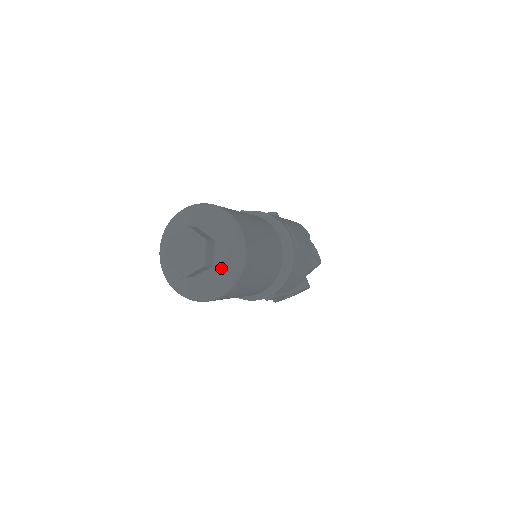
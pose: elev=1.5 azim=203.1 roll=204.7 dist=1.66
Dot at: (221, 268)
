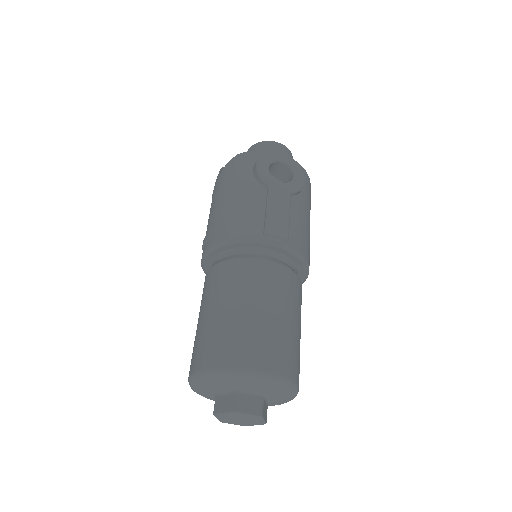
Dot at: occluded
